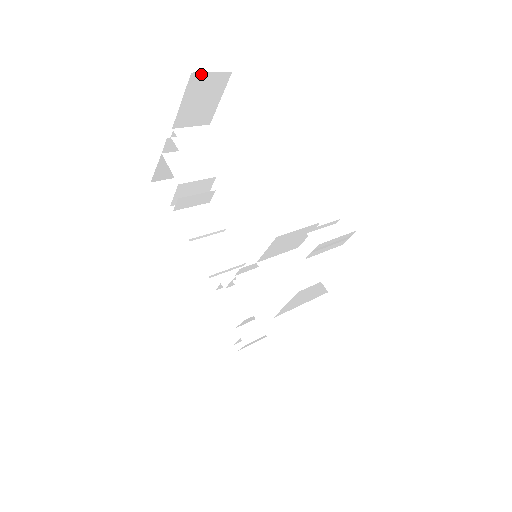
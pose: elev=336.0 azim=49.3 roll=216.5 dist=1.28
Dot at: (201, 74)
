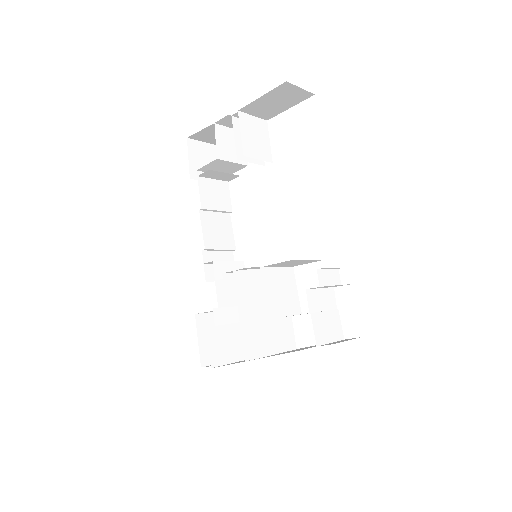
Dot at: (292, 85)
